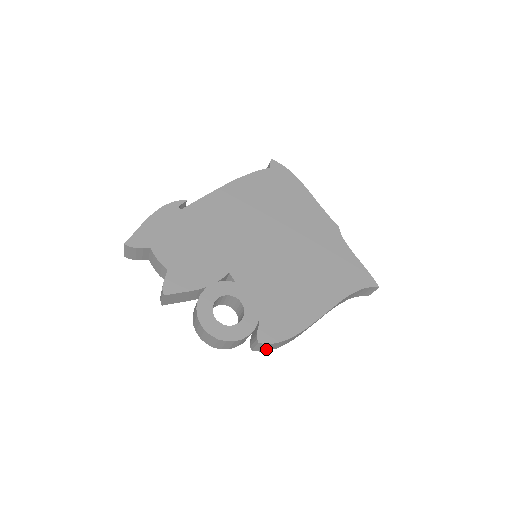
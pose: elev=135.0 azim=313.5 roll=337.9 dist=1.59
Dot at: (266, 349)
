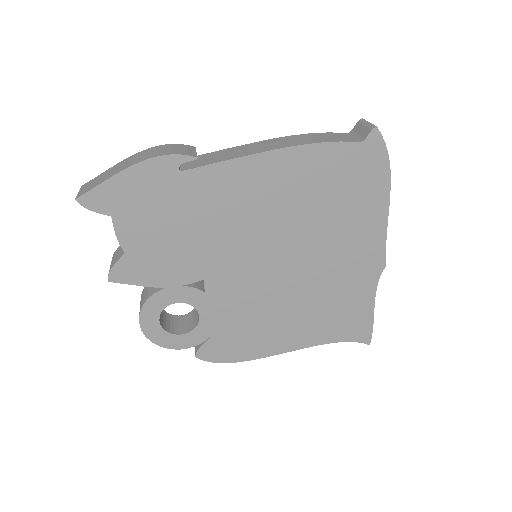
Dot at: occluded
